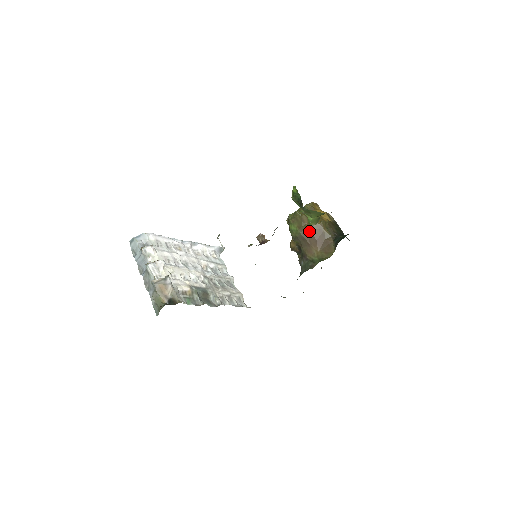
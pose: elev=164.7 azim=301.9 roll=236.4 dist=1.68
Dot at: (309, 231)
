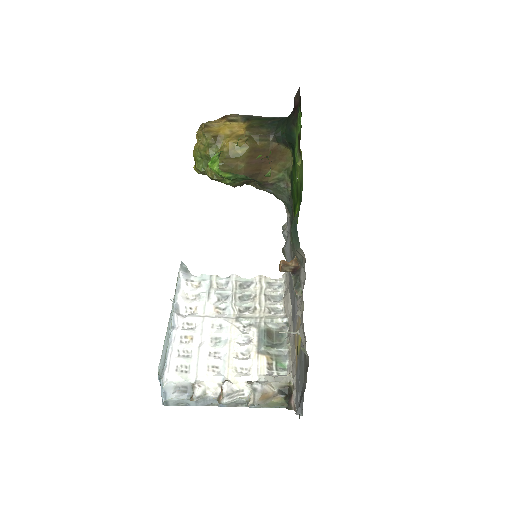
Dot at: (249, 165)
